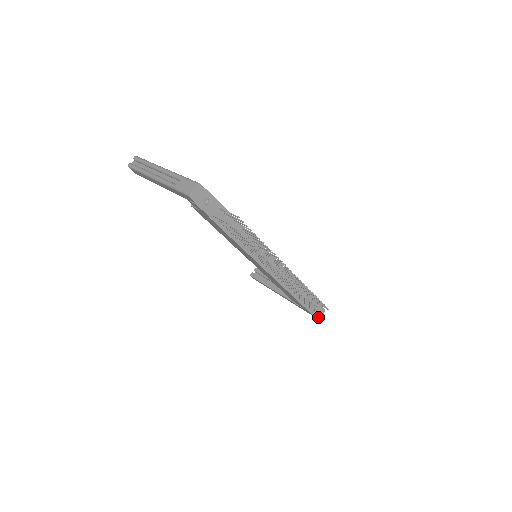
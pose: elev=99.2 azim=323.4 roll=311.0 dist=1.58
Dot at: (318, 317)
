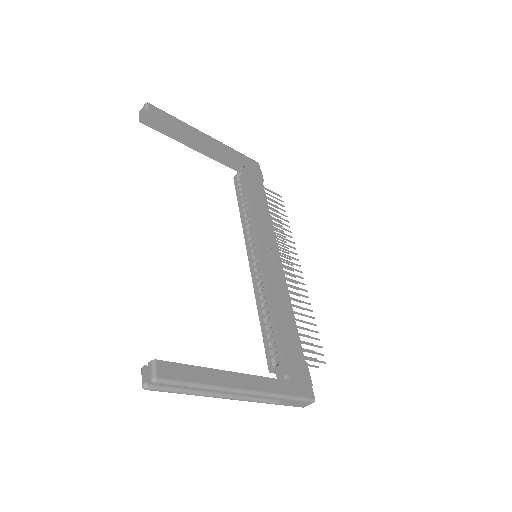
Dot at: occluded
